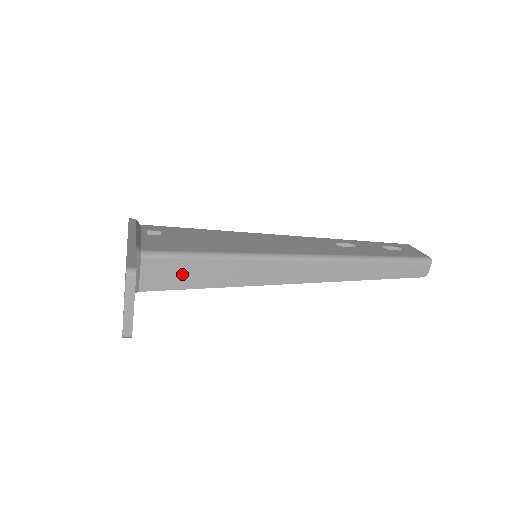
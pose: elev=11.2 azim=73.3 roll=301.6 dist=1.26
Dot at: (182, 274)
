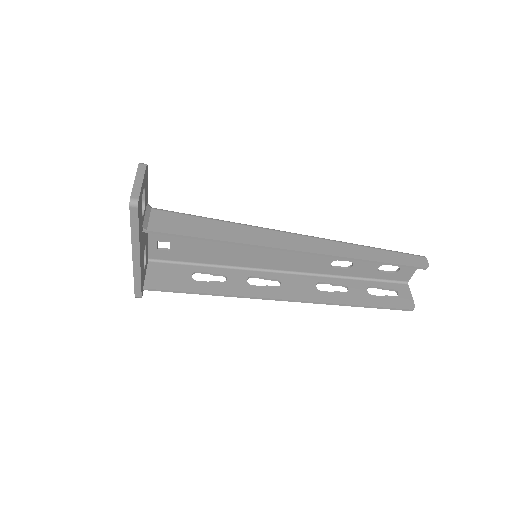
Dot at: (186, 225)
